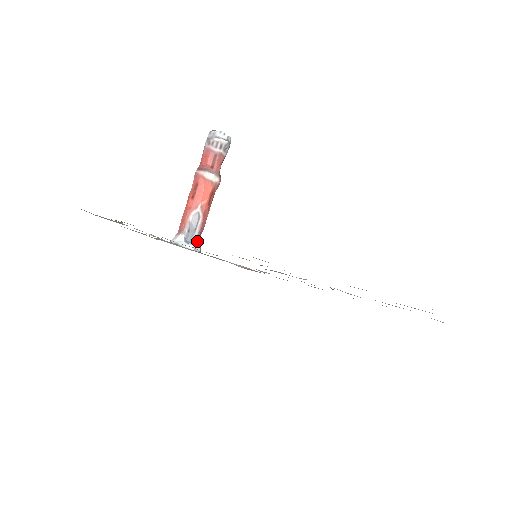
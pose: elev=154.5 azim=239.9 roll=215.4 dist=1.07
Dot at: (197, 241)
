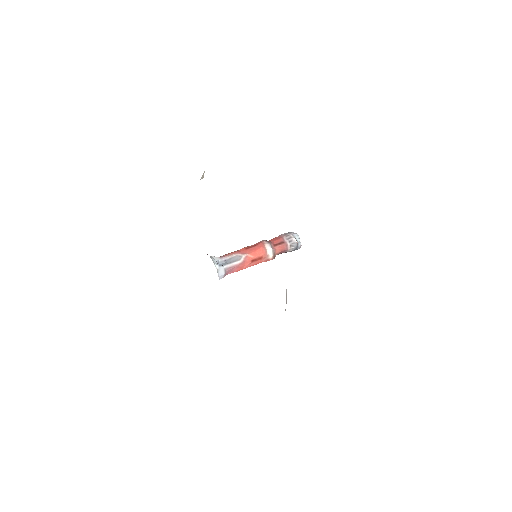
Dot at: (224, 270)
